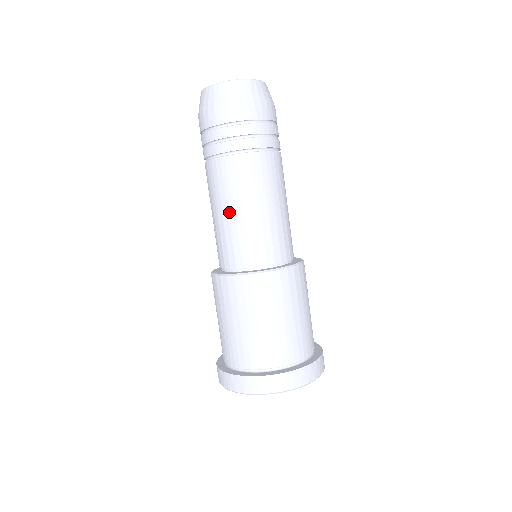
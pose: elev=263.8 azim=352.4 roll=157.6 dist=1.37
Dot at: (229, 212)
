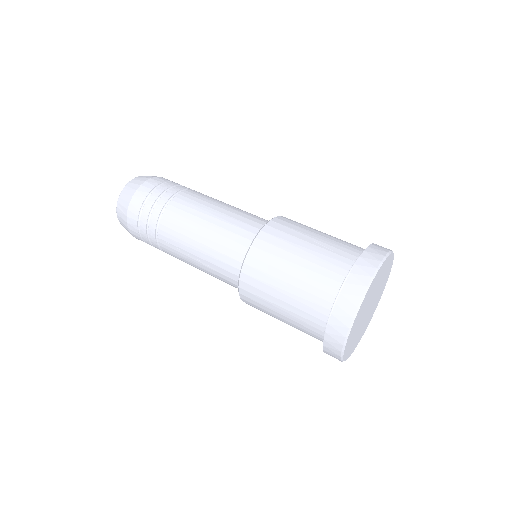
Dot at: (200, 234)
